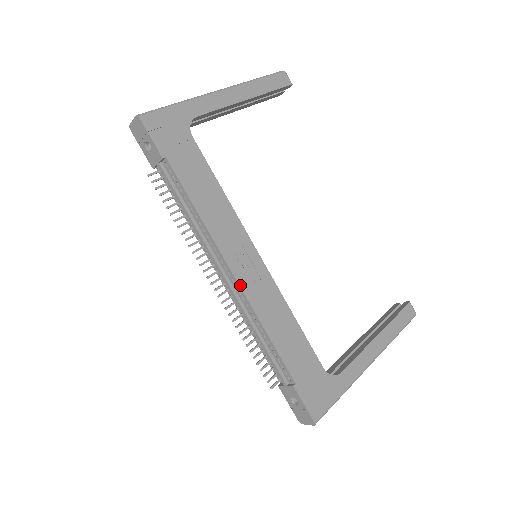
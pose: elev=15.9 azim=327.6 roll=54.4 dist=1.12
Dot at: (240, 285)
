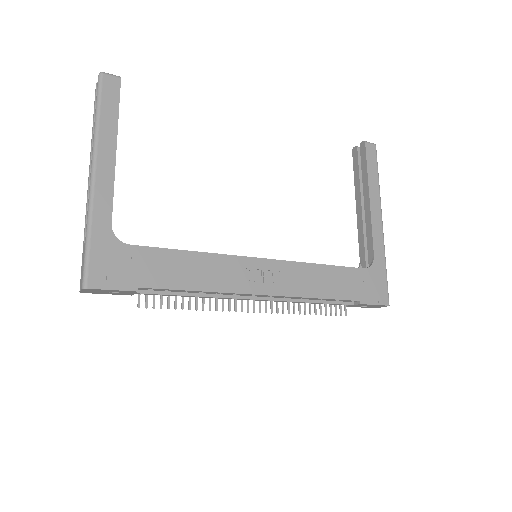
Dot at: (275, 295)
